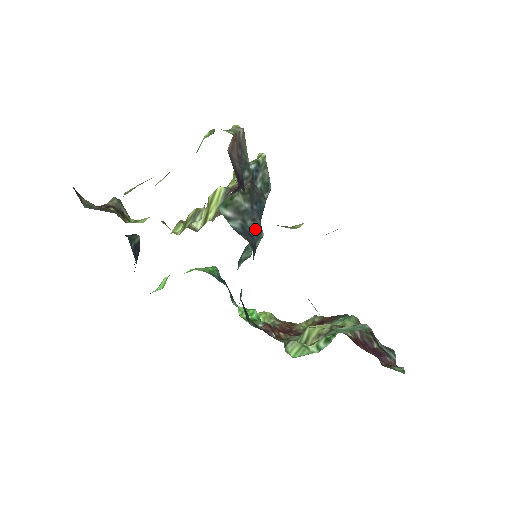
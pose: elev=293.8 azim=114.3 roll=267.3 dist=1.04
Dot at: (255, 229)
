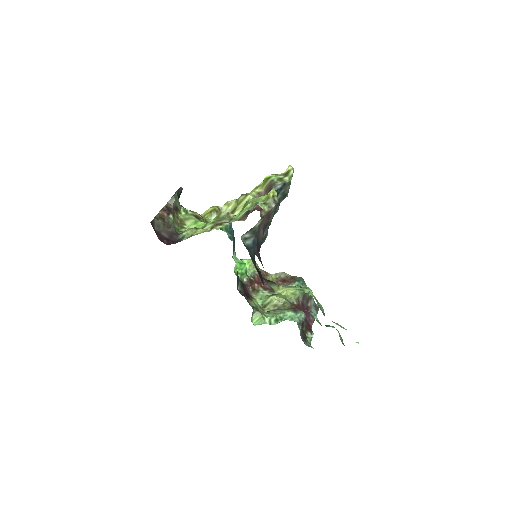
Dot at: occluded
